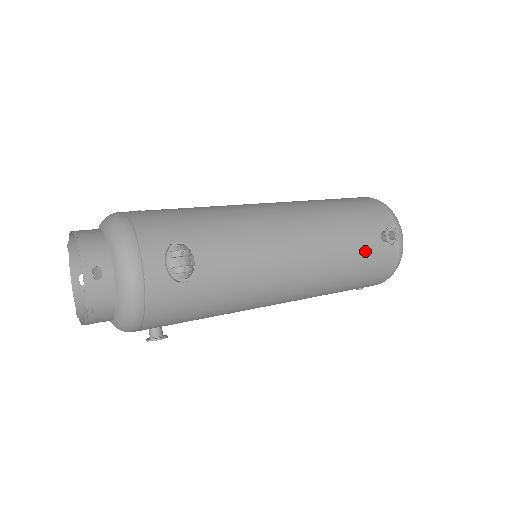
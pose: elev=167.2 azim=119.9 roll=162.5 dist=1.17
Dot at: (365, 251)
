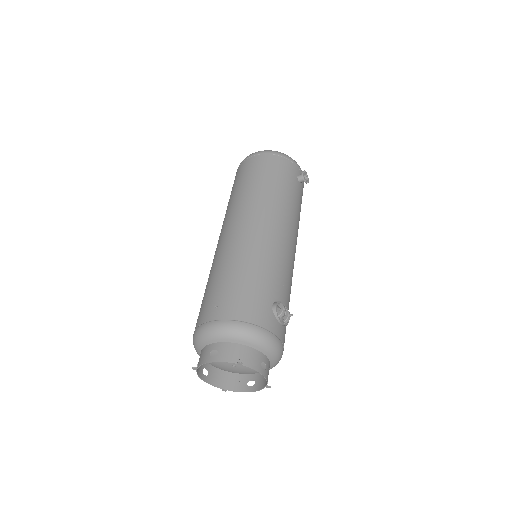
Dot at: (300, 199)
